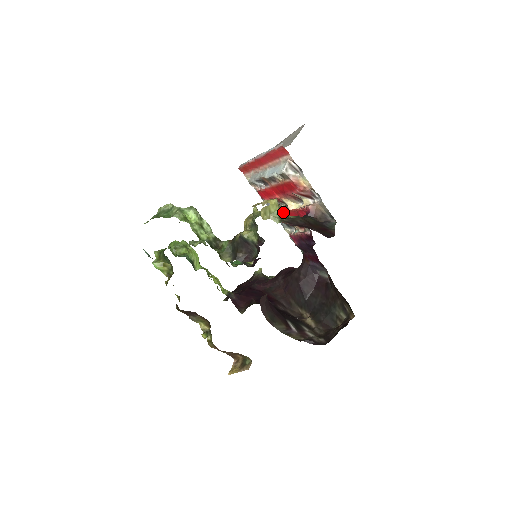
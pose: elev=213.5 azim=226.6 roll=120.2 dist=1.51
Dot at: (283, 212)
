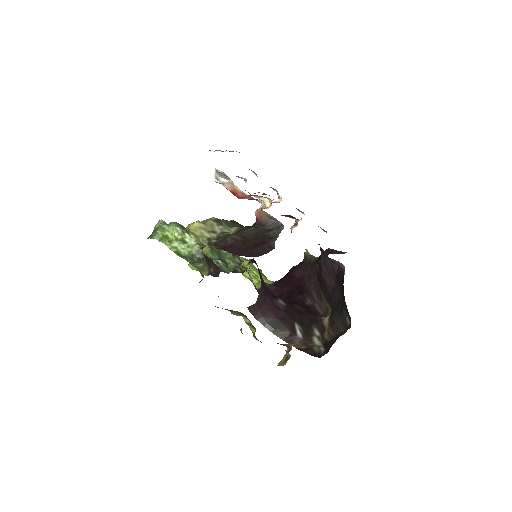
Dot at: (218, 229)
